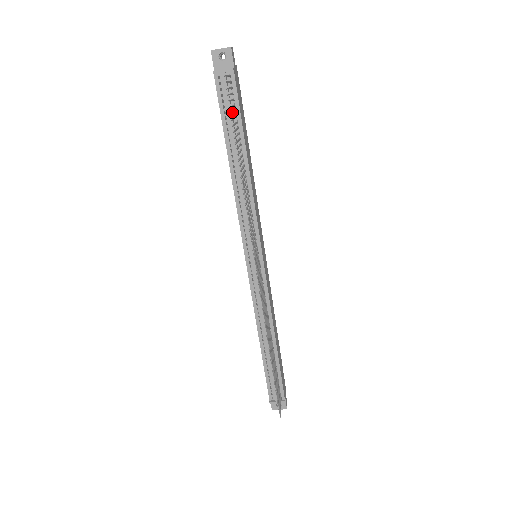
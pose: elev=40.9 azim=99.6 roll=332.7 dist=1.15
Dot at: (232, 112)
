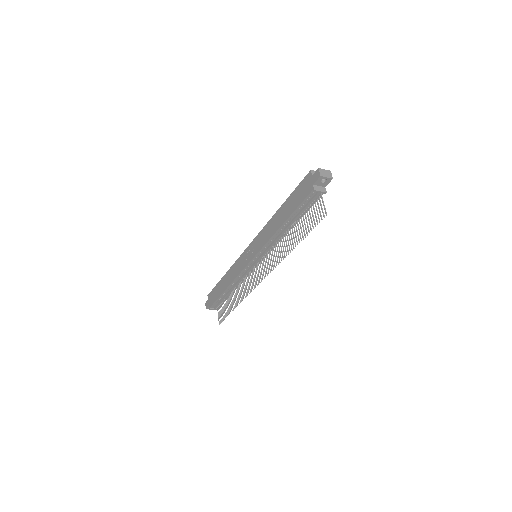
Dot at: occluded
